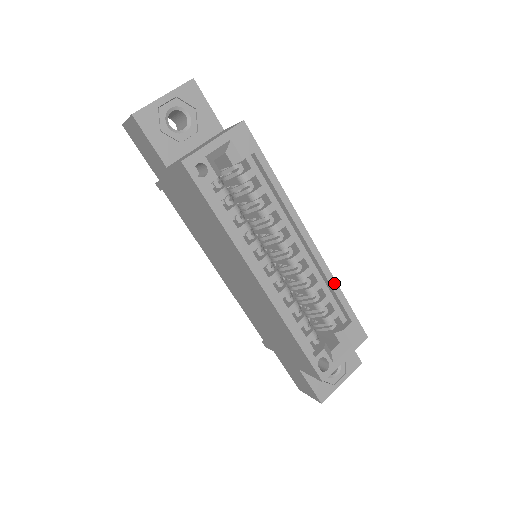
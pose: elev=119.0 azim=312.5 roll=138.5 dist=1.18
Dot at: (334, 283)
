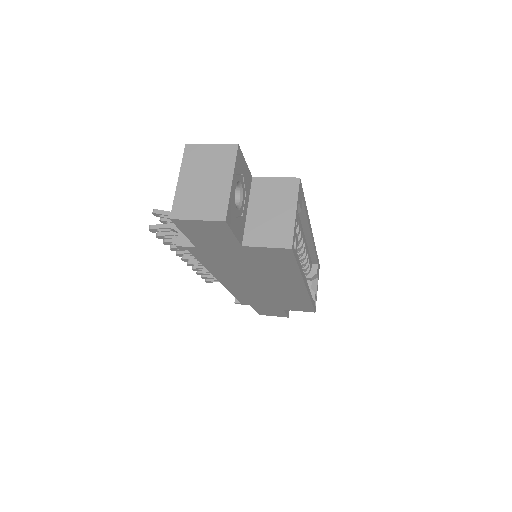
Dot at: (315, 249)
